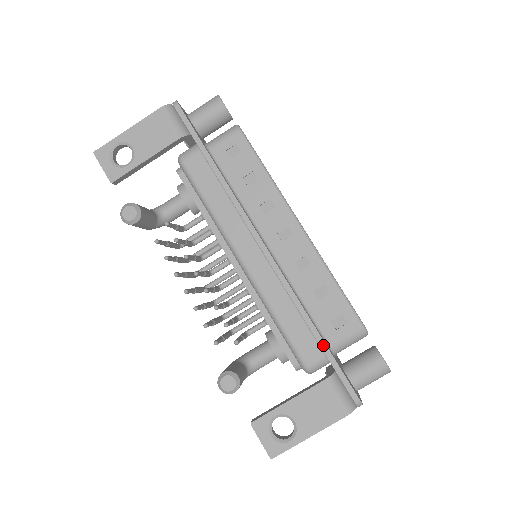
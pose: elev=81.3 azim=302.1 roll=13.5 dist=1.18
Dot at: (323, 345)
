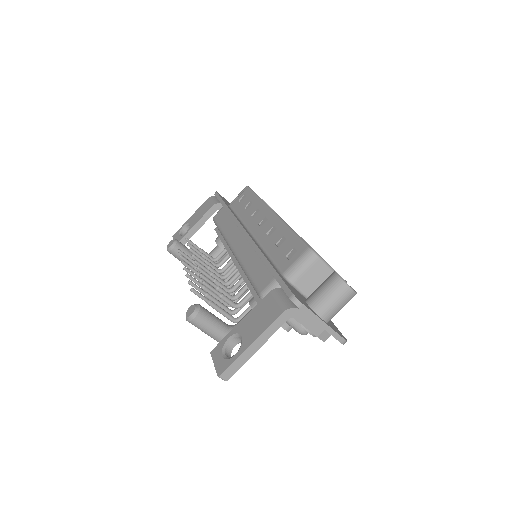
Dot at: (271, 268)
